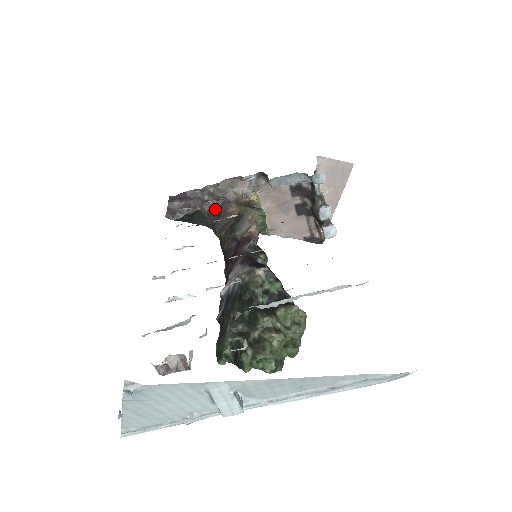
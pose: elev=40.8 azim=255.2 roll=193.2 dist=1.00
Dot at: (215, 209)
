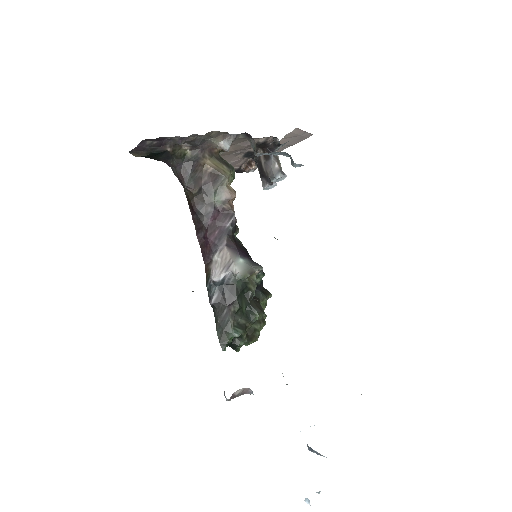
Dot at: (186, 153)
